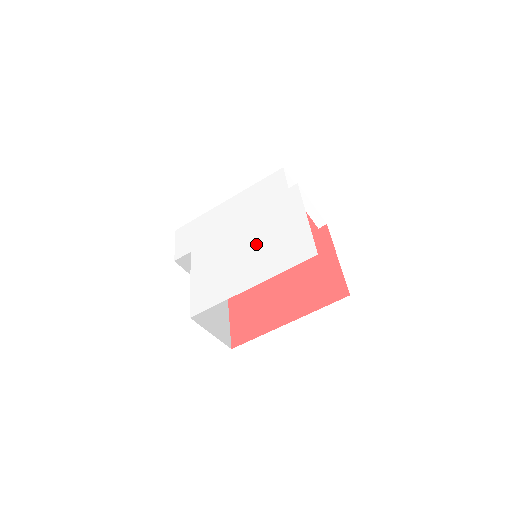
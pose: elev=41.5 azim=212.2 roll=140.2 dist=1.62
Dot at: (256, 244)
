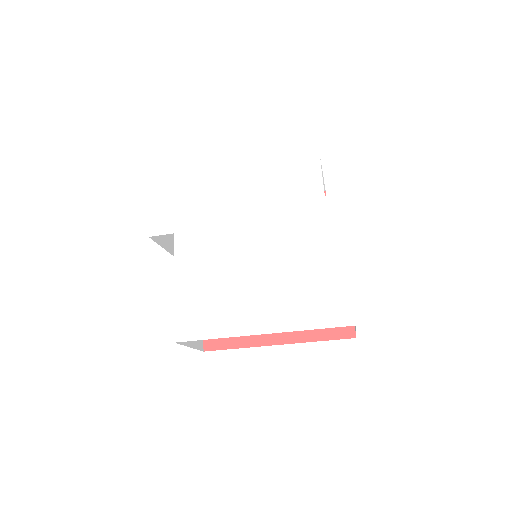
Dot at: (273, 268)
